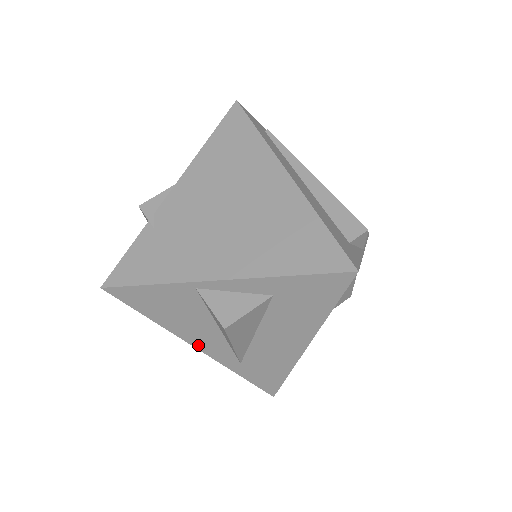
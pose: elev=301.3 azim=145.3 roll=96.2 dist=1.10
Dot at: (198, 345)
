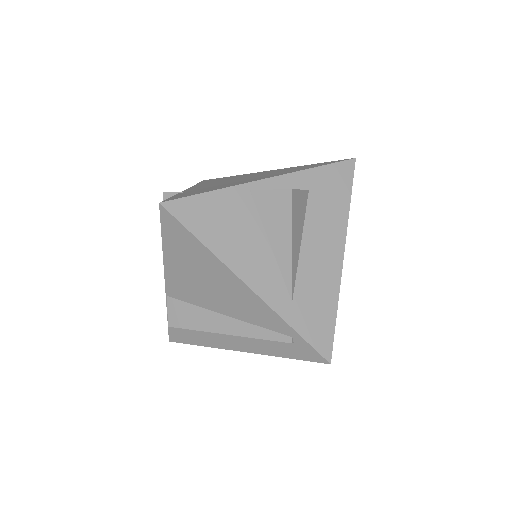
Dot at: (250, 280)
